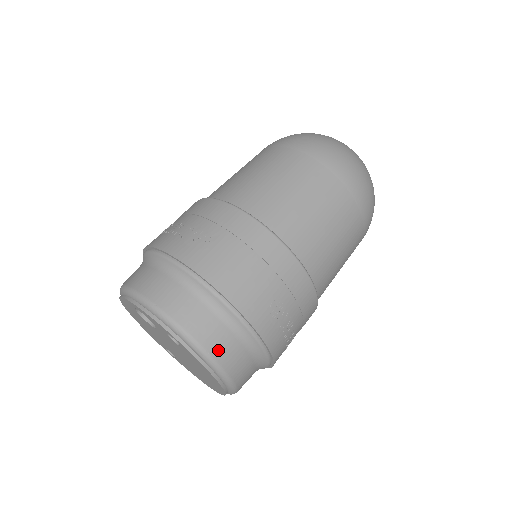
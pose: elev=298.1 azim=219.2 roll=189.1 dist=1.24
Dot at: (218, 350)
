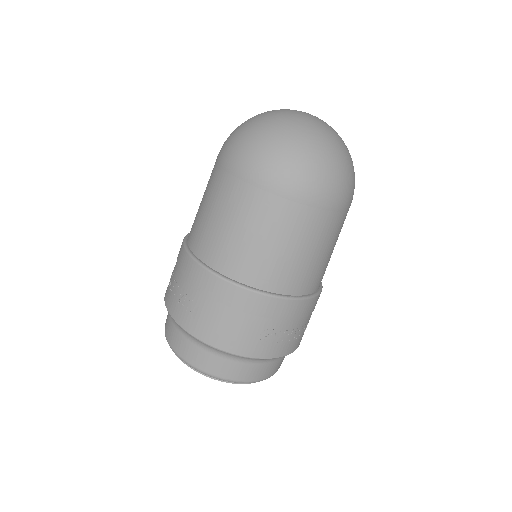
Dot at: (236, 375)
